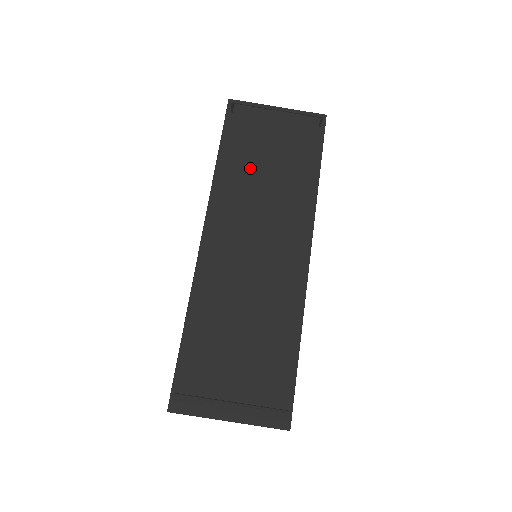
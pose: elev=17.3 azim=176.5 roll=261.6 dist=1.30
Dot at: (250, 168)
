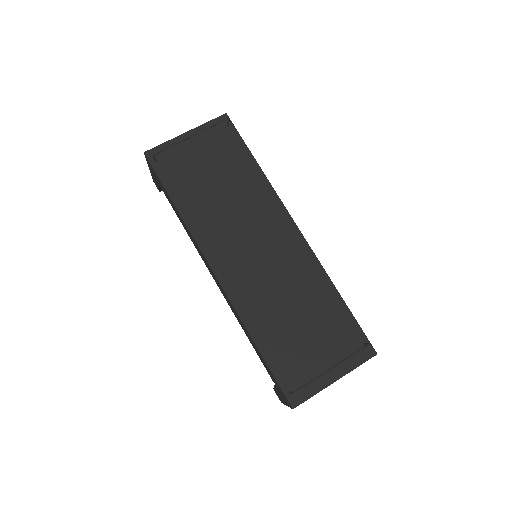
Dot at: (205, 196)
